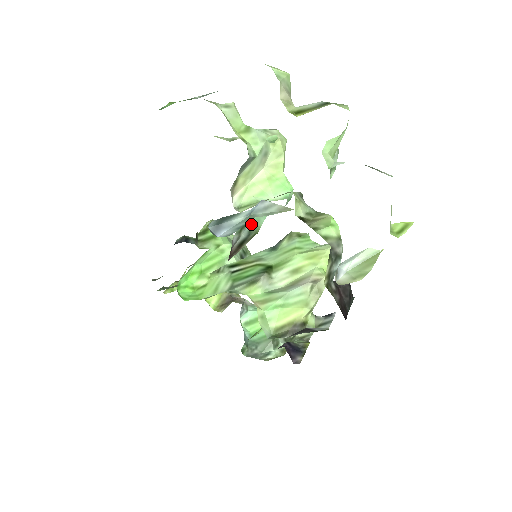
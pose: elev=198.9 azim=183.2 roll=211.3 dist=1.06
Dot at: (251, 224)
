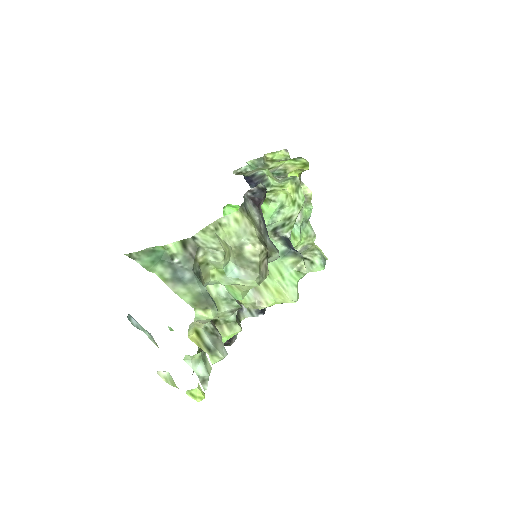
Dot at: occluded
